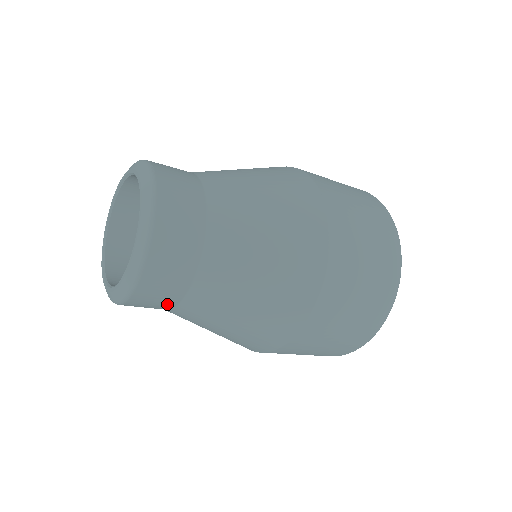
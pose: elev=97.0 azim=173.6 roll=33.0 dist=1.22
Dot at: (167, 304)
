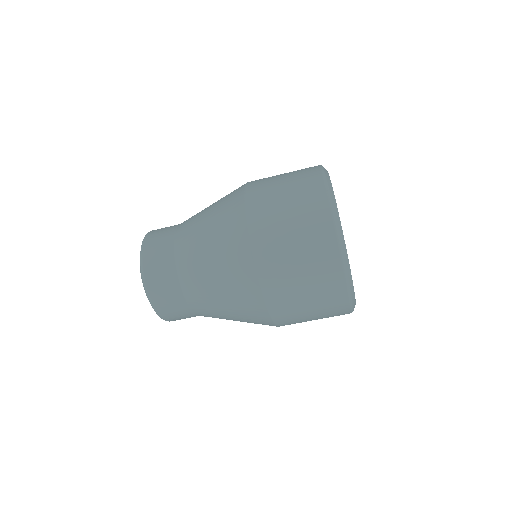
Dot at: (181, 305)
